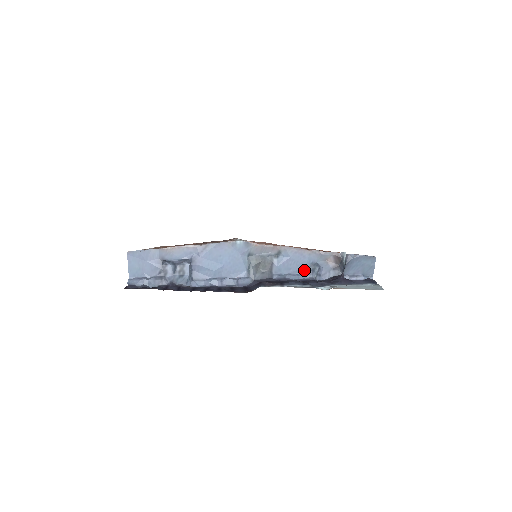
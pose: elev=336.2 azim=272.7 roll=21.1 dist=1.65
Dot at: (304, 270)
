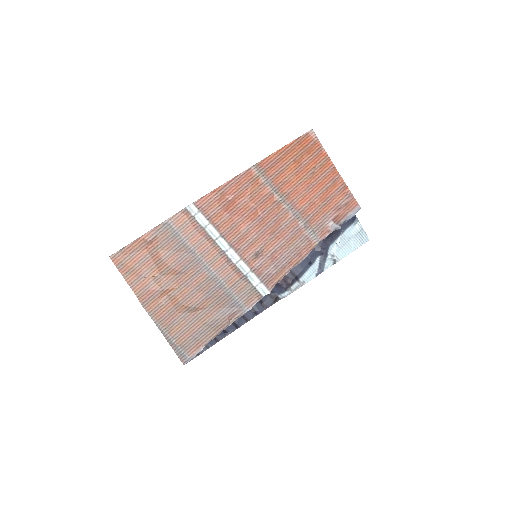
Dot at: occluded
